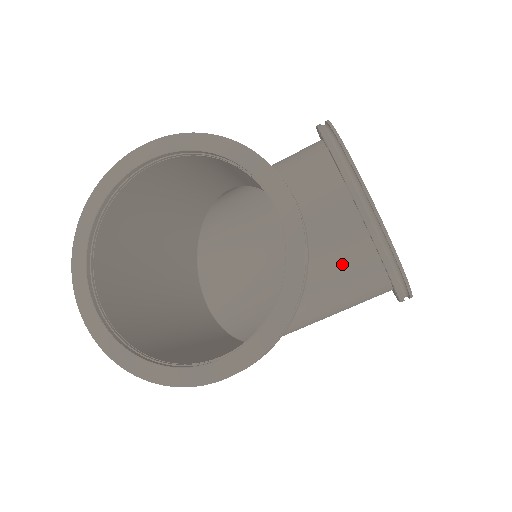
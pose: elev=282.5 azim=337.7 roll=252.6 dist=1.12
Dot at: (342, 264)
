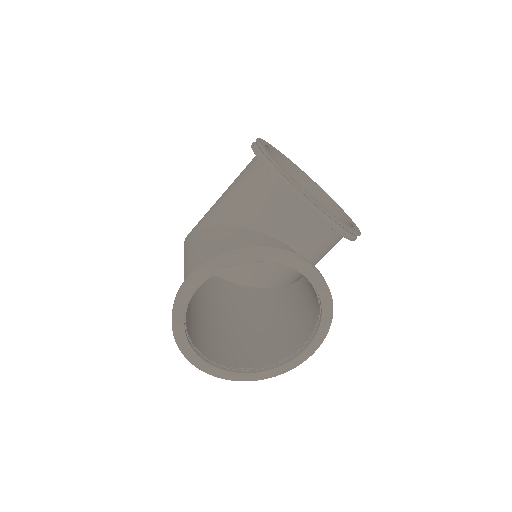
Dot at: (324, 249)
